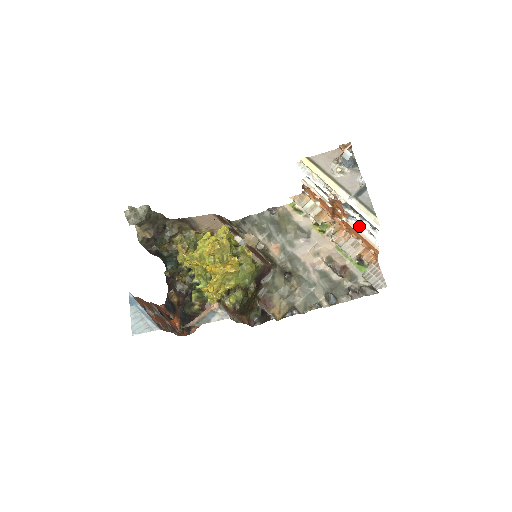
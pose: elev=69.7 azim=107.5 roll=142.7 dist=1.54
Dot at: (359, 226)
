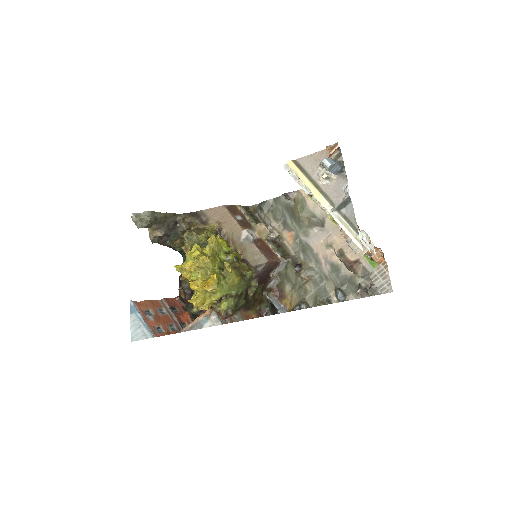
Dot at: occluded
